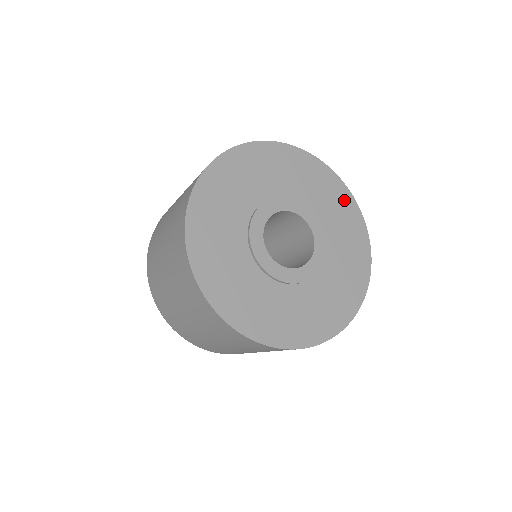
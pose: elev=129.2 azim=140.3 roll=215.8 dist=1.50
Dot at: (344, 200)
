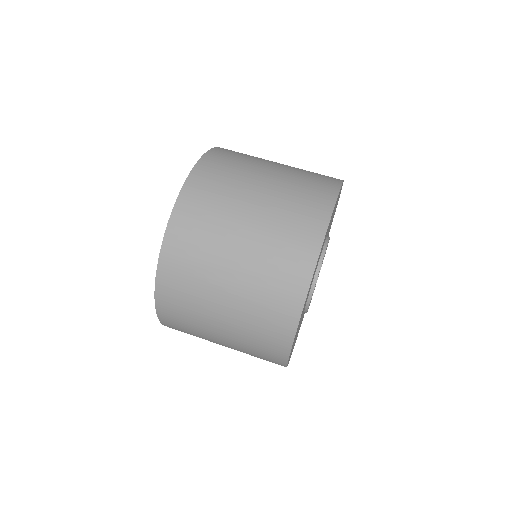
Dot at: occluded
